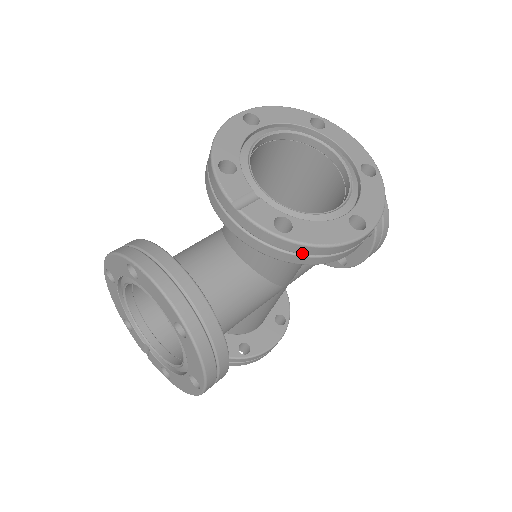
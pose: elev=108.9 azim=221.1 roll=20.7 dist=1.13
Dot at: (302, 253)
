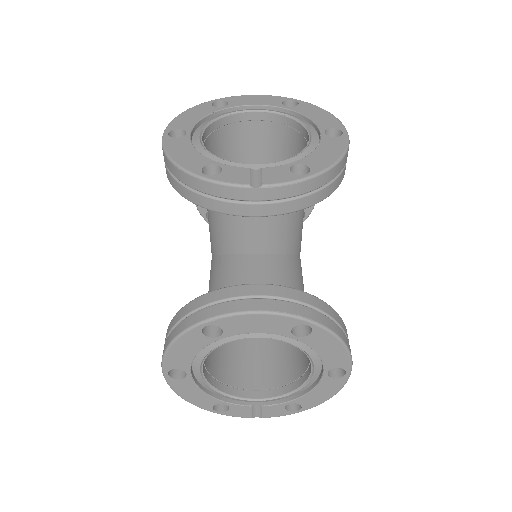
Dot at: (330, 180)
